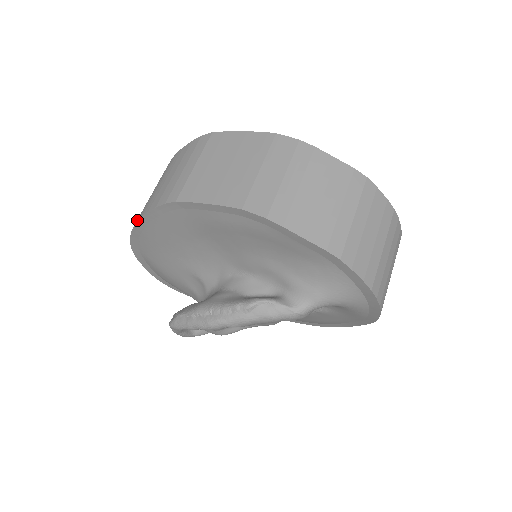
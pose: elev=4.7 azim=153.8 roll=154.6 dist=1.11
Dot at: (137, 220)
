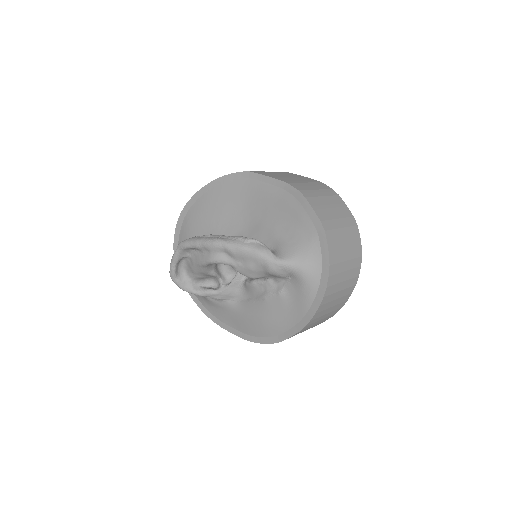
Dot at: (211, 181)
